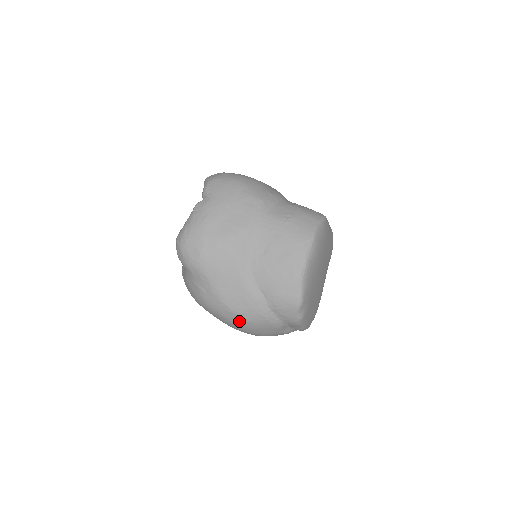
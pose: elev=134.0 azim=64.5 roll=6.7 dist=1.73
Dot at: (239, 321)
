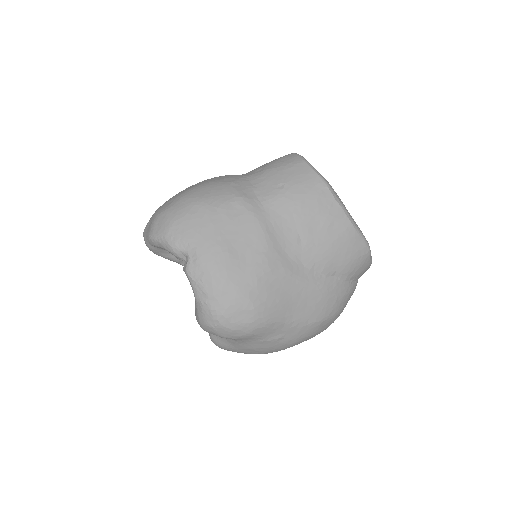
Dot at: (330, 322)
